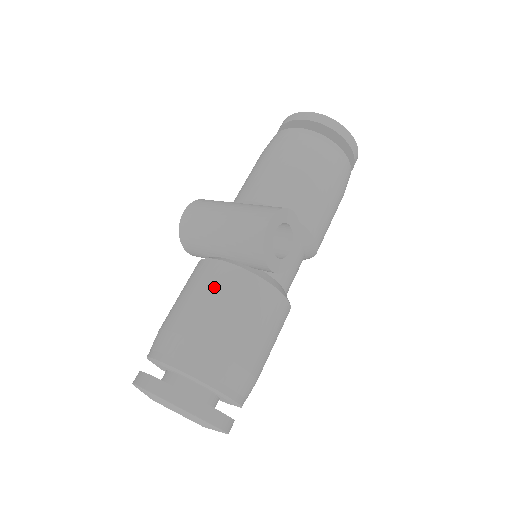
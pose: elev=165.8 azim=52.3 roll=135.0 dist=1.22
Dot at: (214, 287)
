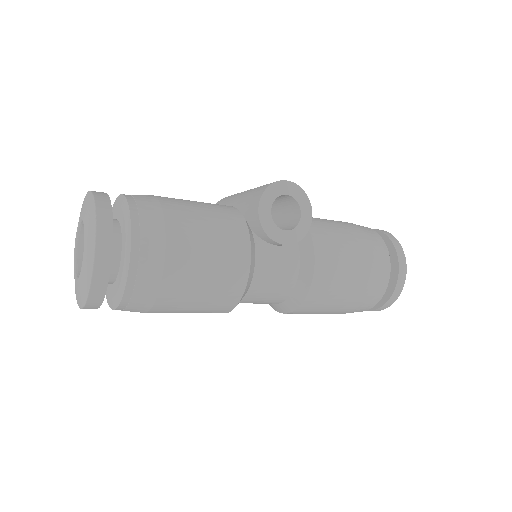
Dot at: (207, 203)
